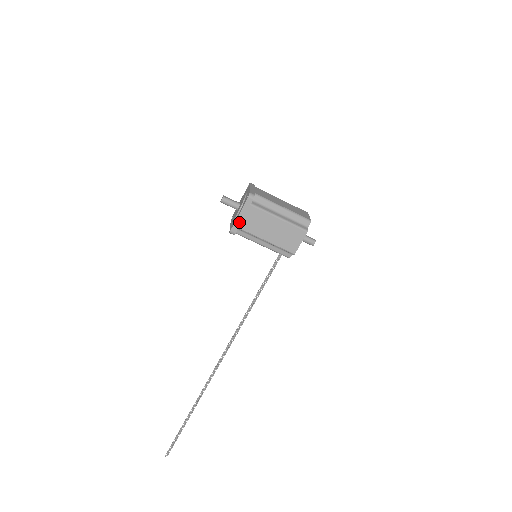
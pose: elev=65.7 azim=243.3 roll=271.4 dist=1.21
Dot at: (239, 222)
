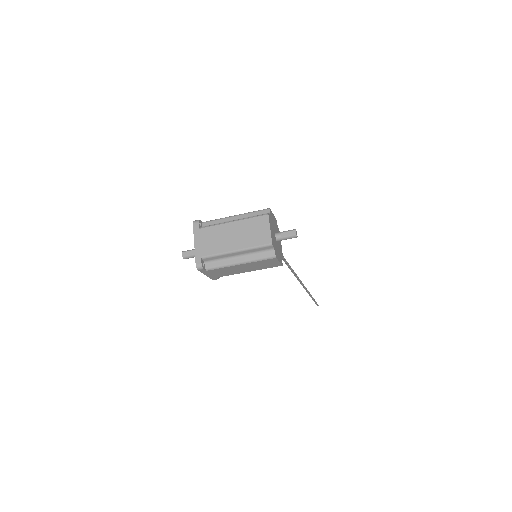
Dot at: (212, 277)
